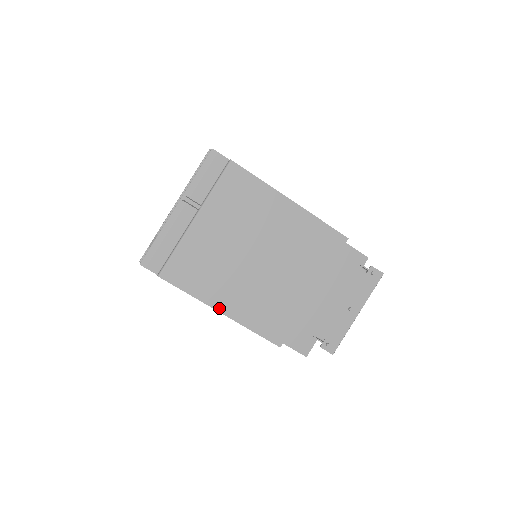
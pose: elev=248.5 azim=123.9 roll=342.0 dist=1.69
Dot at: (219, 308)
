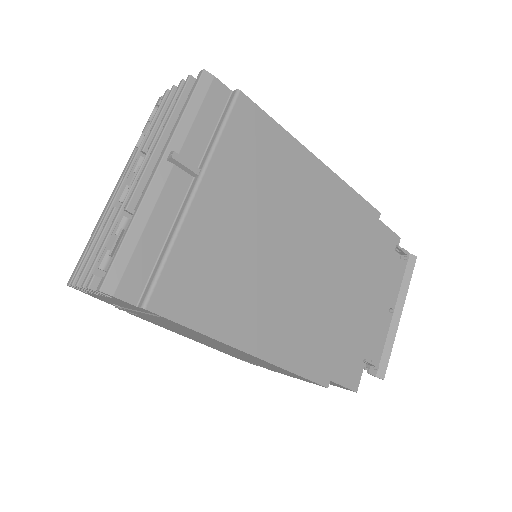
Dot at: (246, 346)
